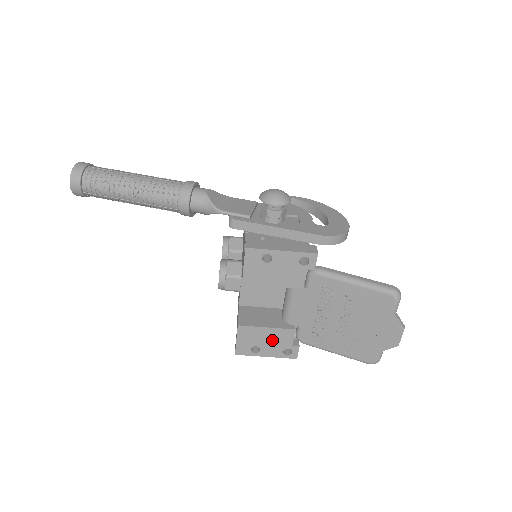
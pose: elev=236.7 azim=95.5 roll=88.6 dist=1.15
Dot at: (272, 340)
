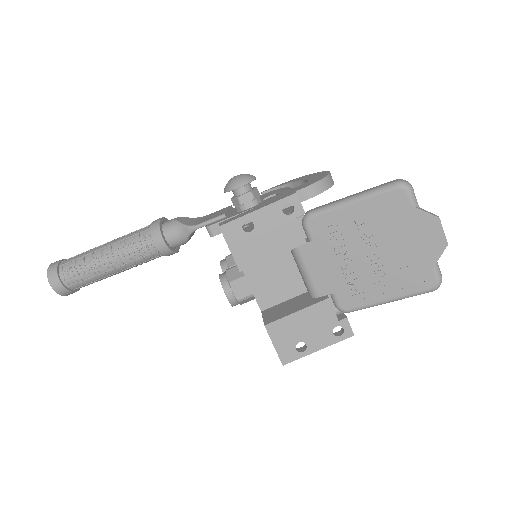
Dot at: (312, 325)
